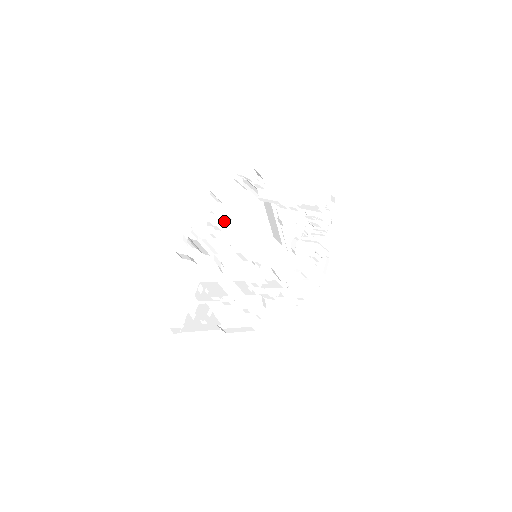
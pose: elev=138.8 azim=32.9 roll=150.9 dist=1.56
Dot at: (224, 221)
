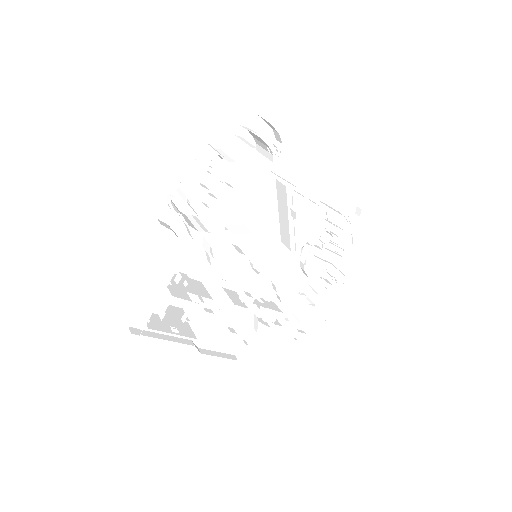
Dot at: (224, 187)
